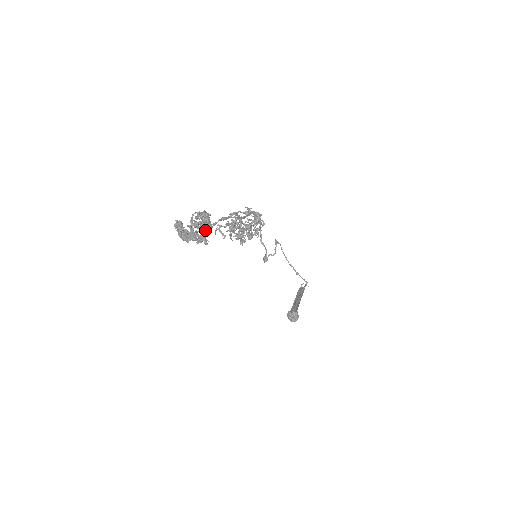
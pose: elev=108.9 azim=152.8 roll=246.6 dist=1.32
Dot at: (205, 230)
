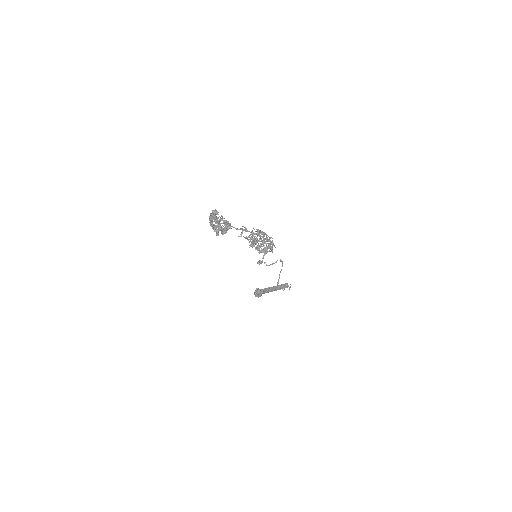
Dot at: occluded
